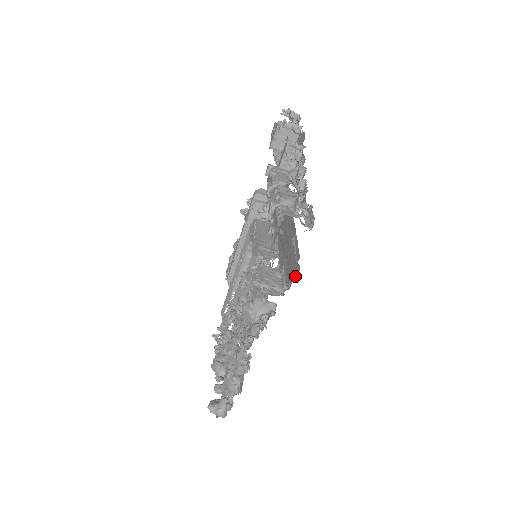
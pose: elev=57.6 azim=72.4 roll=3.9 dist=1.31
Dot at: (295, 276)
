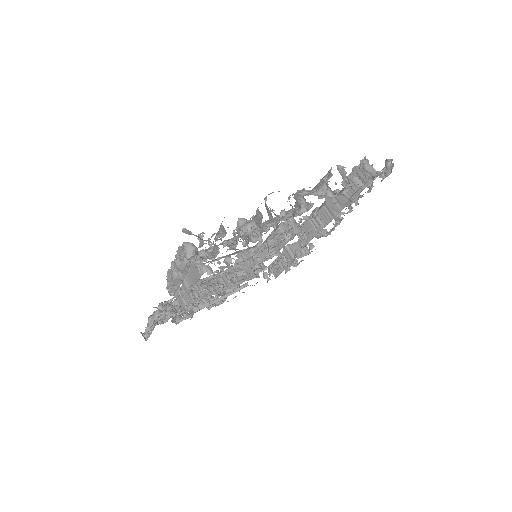
Dot at: occluded
